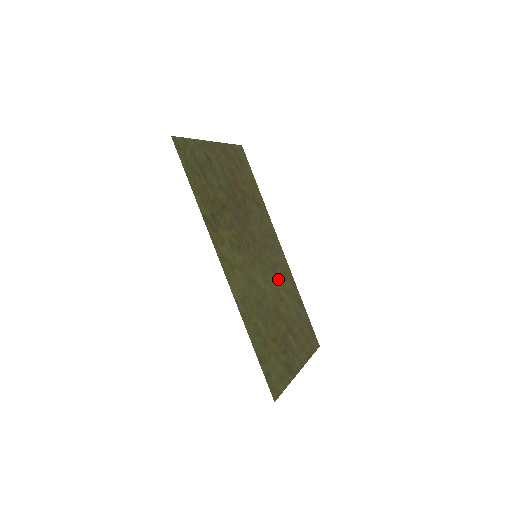
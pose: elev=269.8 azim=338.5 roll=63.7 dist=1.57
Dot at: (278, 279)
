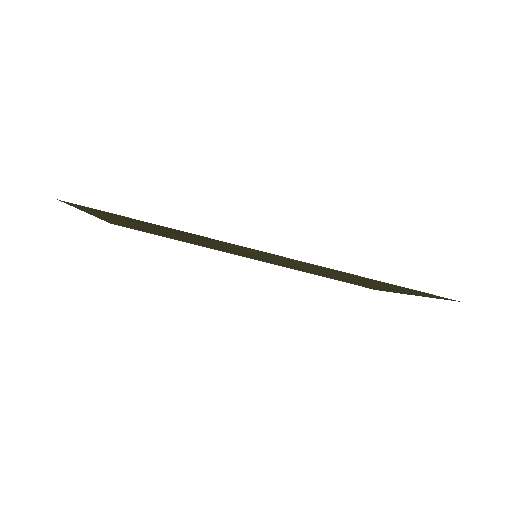
Dot at: occluded
